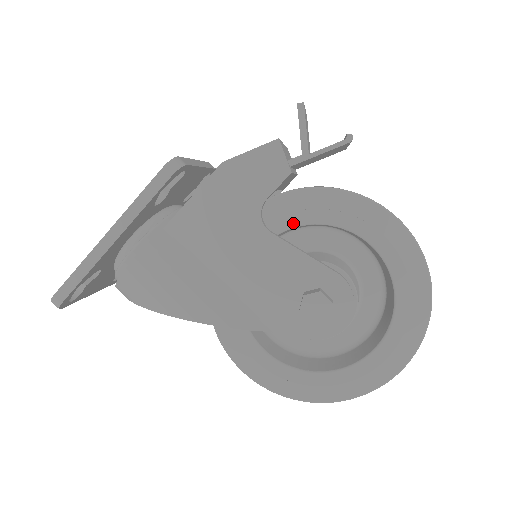
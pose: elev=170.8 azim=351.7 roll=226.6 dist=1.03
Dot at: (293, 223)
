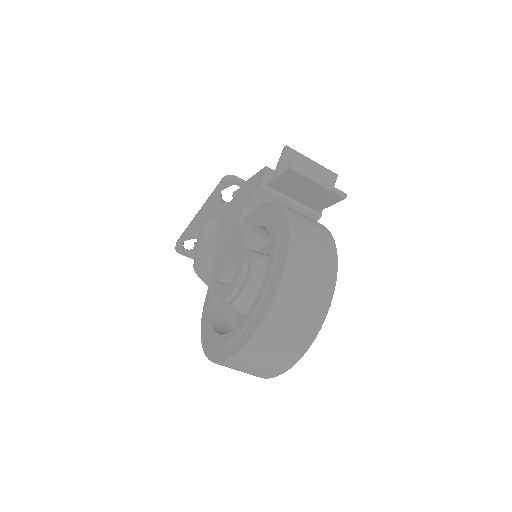
Dot at: (254, 223)
